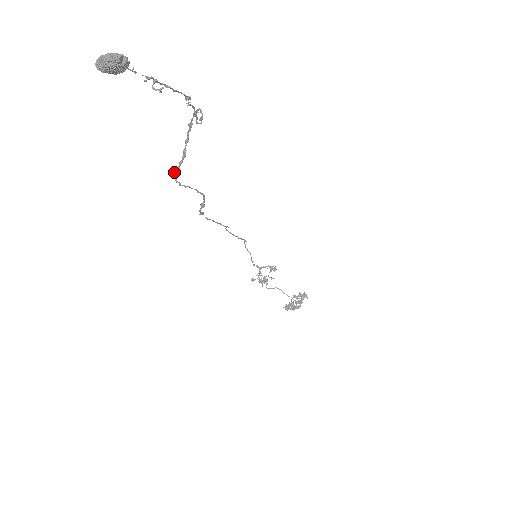
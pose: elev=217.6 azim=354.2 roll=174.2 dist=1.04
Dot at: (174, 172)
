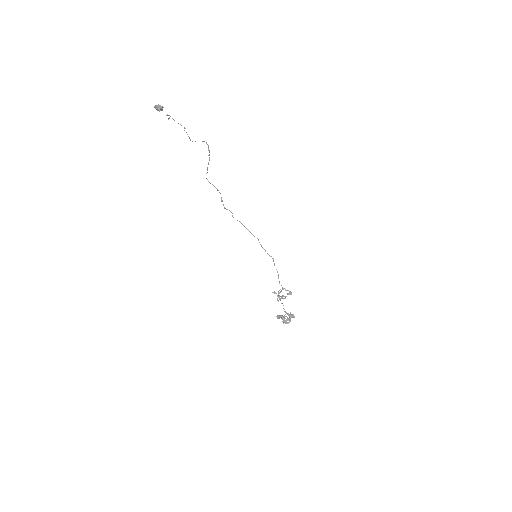
Dot at: occluded
